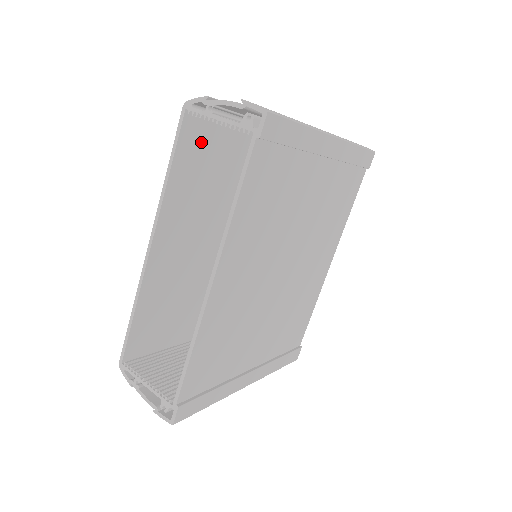
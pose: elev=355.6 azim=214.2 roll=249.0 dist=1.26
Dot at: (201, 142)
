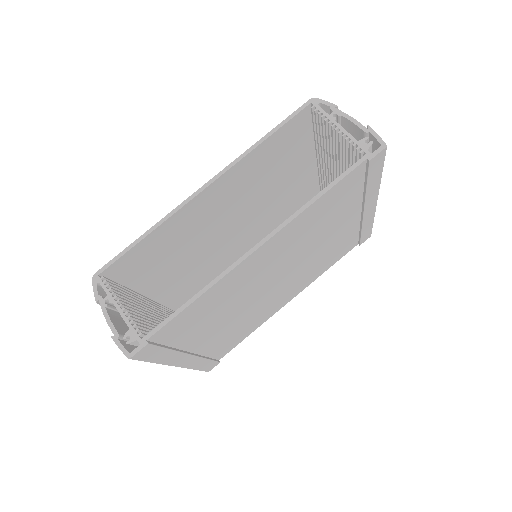
Dot at: (294, 136)
